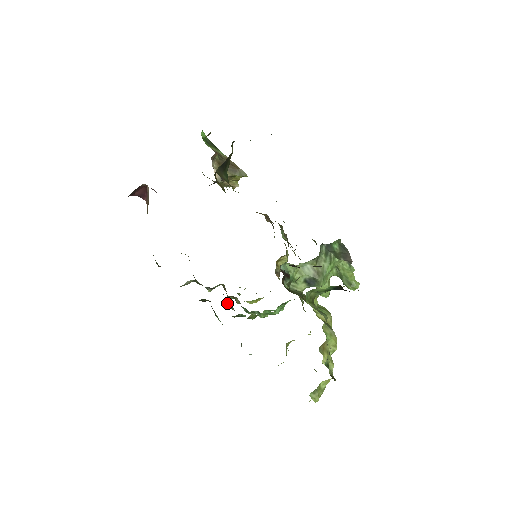
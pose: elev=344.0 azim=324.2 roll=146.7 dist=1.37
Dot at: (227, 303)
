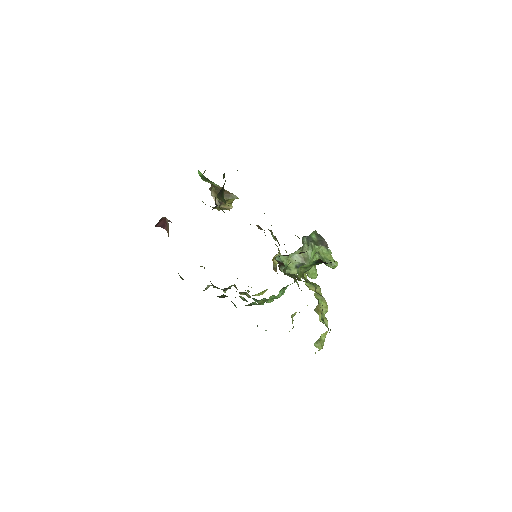
Dot at: (240, 297)
